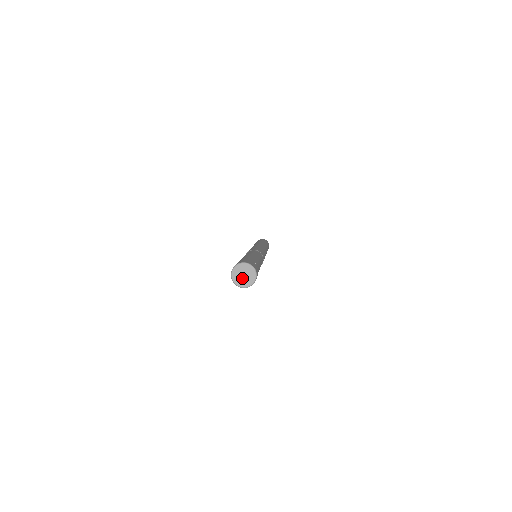
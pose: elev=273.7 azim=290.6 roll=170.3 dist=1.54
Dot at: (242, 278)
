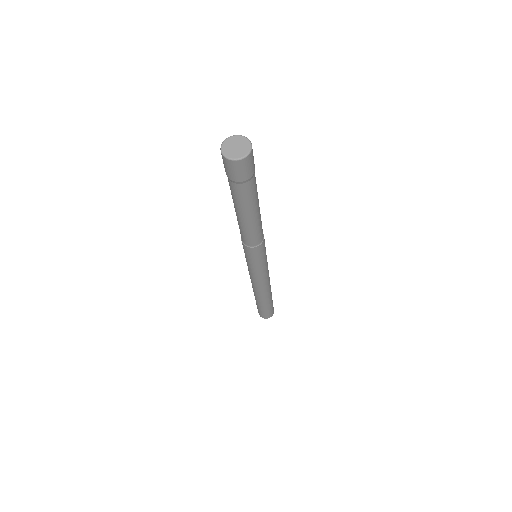
Dot at: (235, 150)
